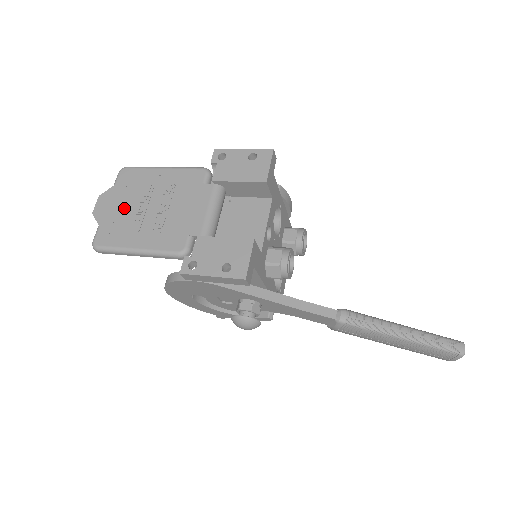
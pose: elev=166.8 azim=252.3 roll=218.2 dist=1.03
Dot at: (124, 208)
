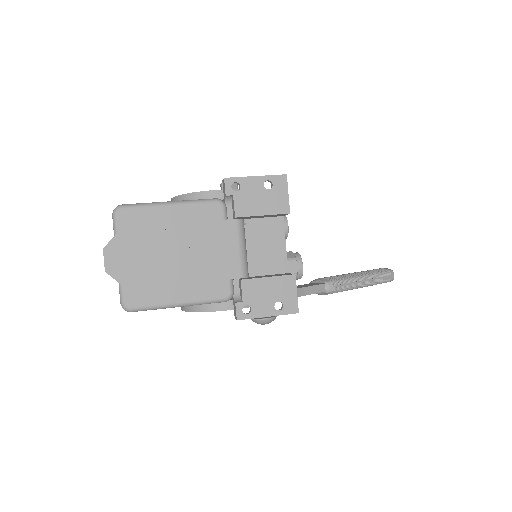
Dot at: (144, 260)
